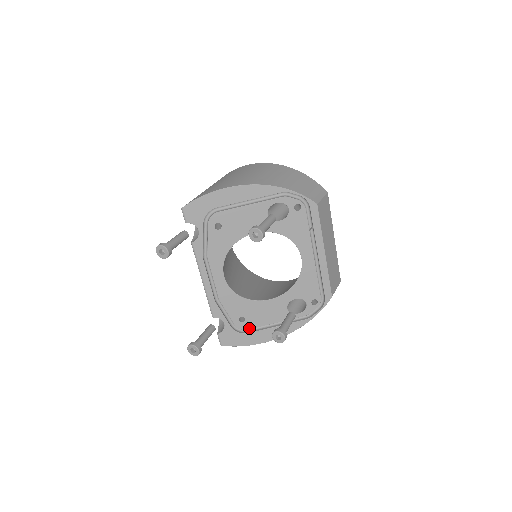
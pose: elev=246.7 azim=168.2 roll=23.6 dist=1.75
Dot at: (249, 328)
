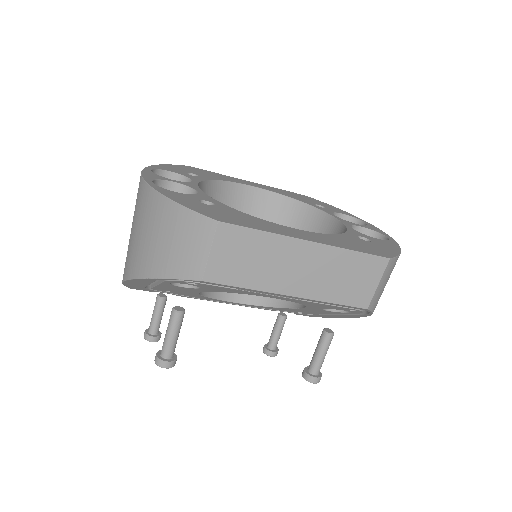
Dot at: (315, 314)
